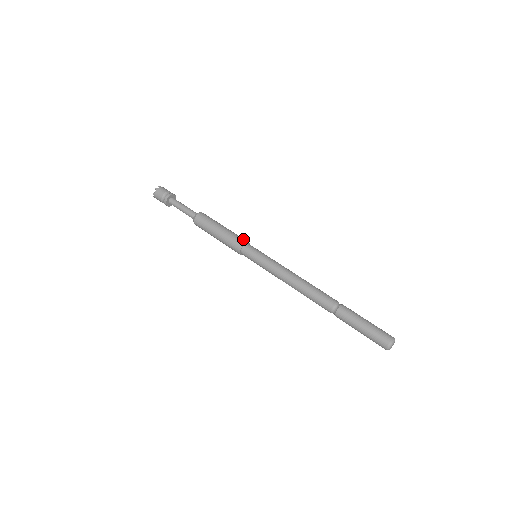
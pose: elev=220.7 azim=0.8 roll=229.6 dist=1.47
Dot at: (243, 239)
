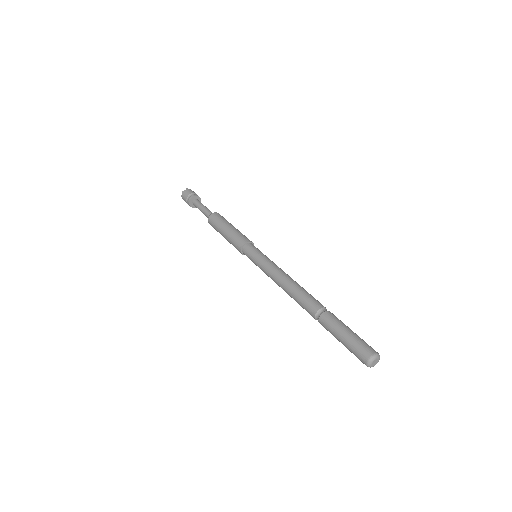
Dot at: (240, 241)
